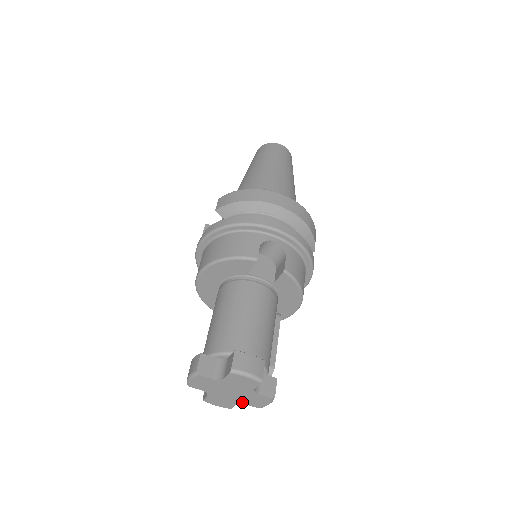
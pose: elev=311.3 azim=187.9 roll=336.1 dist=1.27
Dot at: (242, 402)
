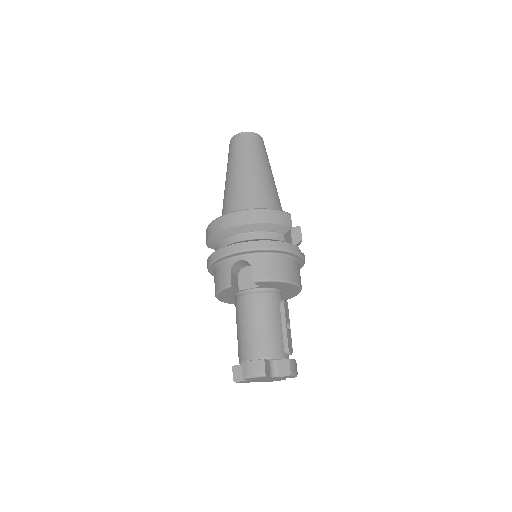
Dot at: occluded
